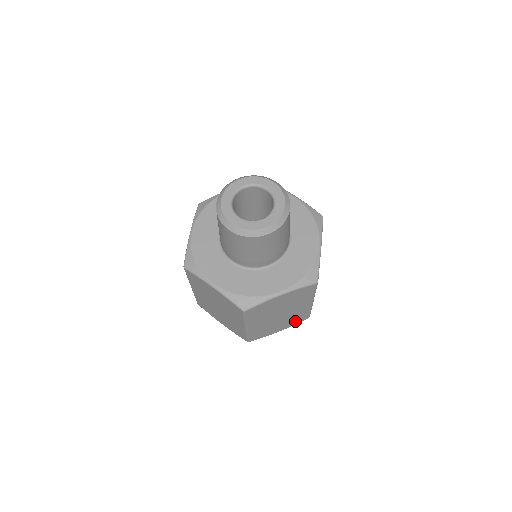
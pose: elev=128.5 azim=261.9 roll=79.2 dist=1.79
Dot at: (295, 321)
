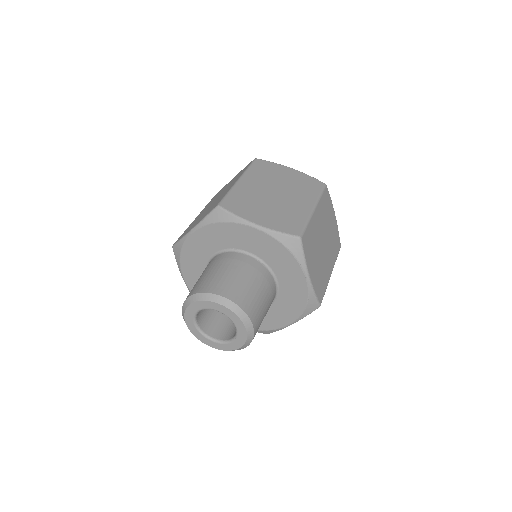
Dot at: occluded
